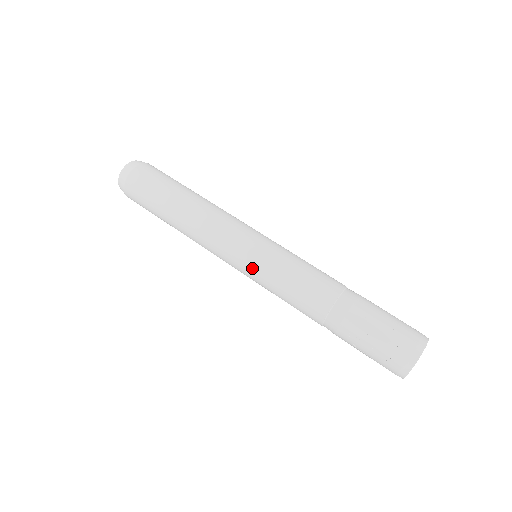
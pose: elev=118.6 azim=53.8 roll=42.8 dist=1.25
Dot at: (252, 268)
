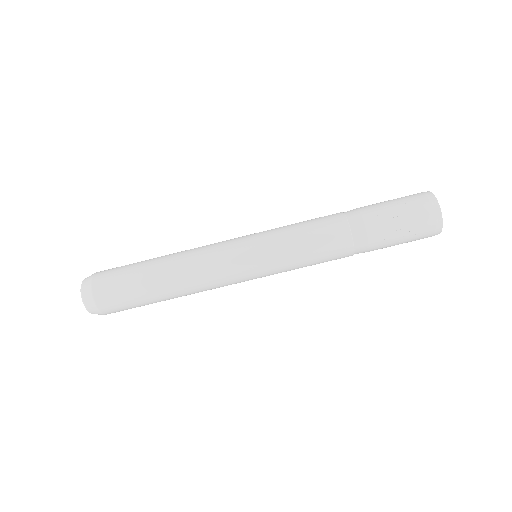
Dot at: (265, 261)
